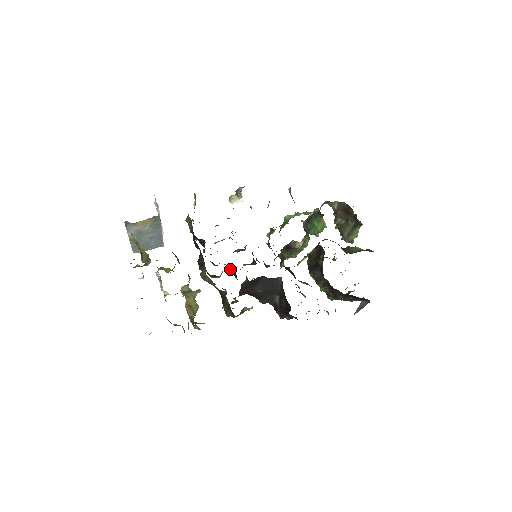
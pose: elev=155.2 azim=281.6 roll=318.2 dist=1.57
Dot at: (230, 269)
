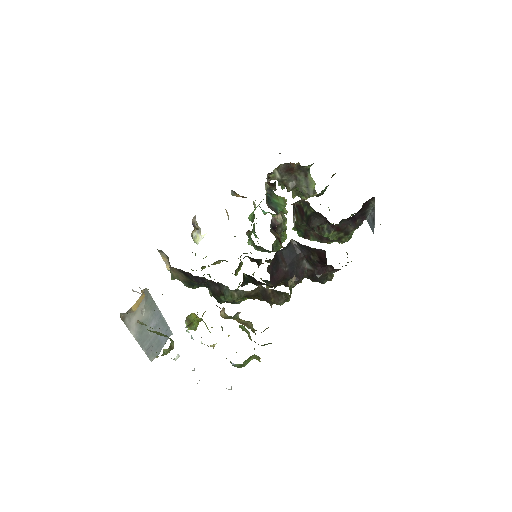
Dot at: (246, 283)
